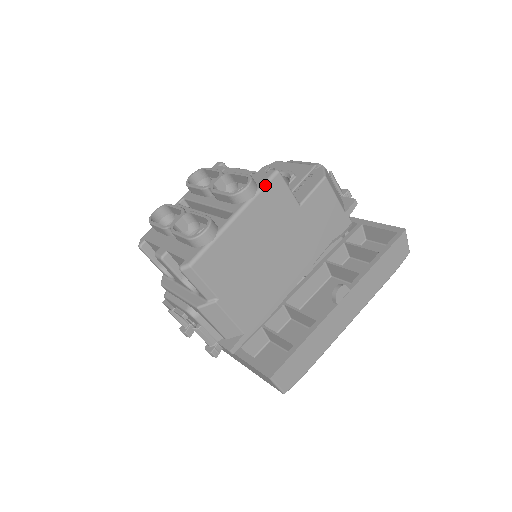
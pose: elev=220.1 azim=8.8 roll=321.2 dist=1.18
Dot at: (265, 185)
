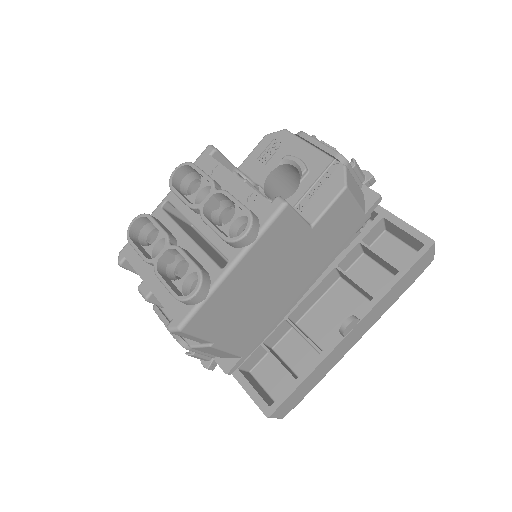
Dot at: (269, 224)
